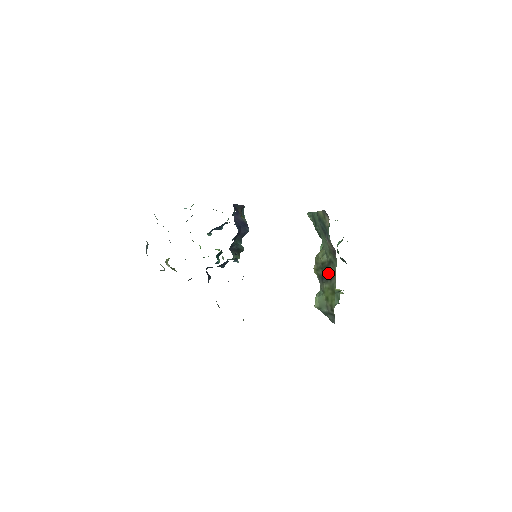
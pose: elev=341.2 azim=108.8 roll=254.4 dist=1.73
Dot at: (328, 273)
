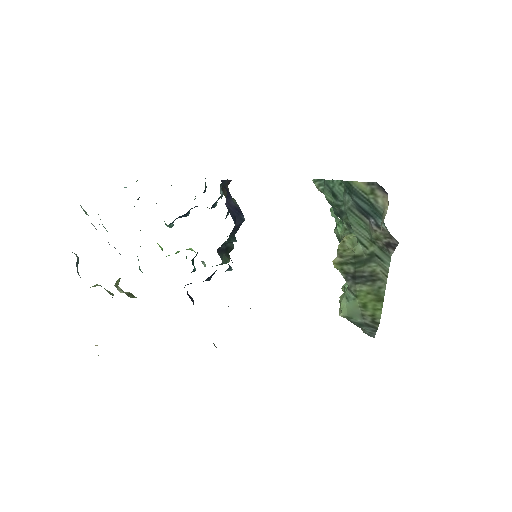
Dot at: (367, 271)
